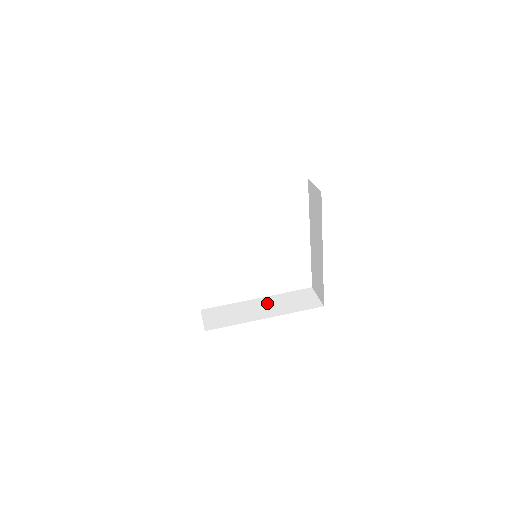
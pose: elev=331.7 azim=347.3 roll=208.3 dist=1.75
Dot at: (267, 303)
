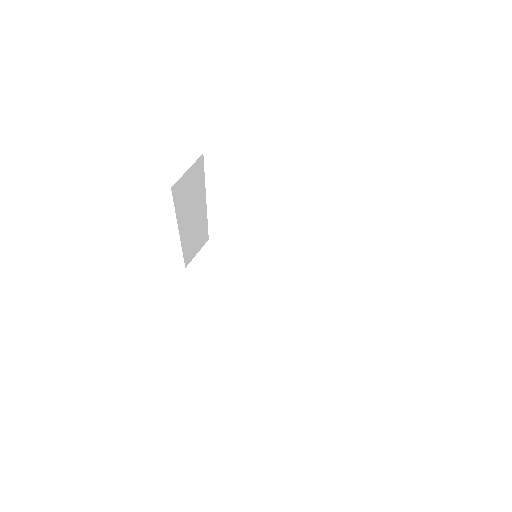
Dot at: (263, 286)
